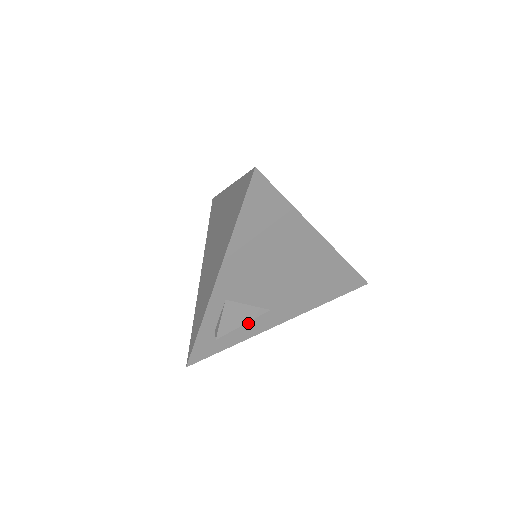
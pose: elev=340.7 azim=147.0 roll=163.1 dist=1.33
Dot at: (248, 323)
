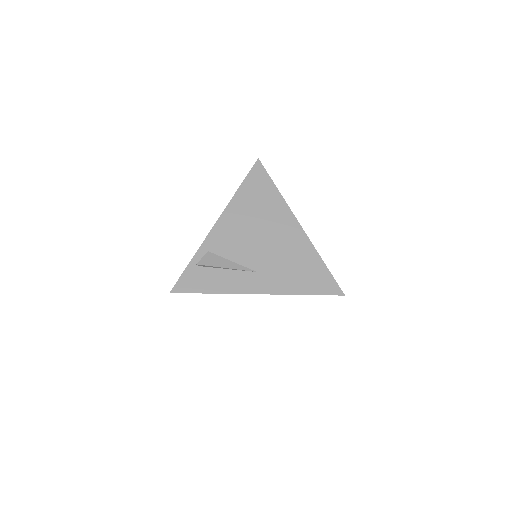
Dot at: occluded
